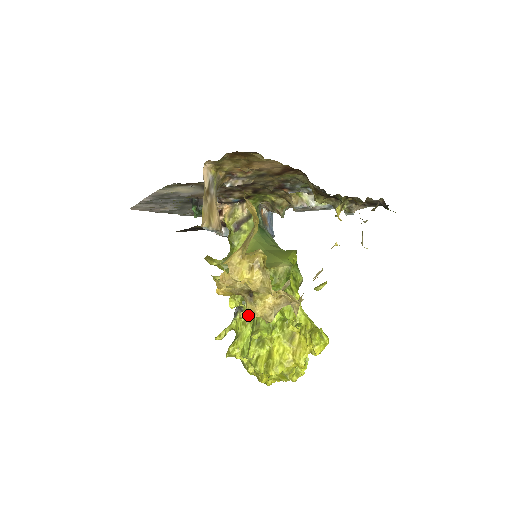
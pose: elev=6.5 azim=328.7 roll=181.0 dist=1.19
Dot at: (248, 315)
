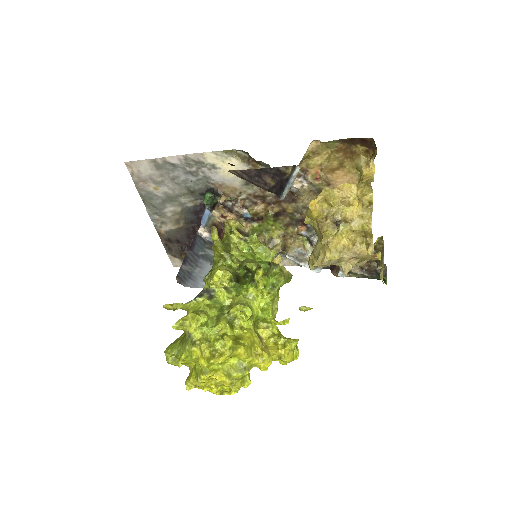
Dot at: (328, 237)
